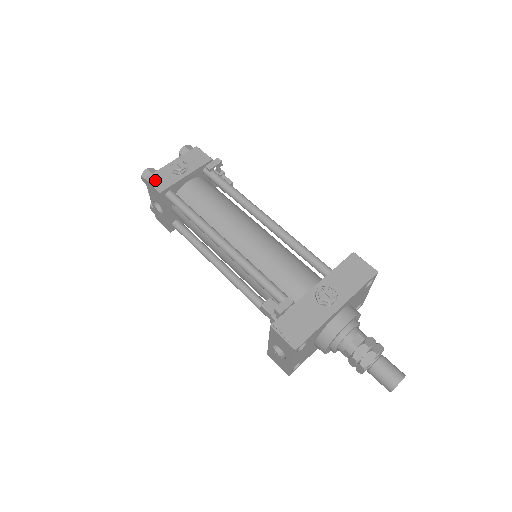
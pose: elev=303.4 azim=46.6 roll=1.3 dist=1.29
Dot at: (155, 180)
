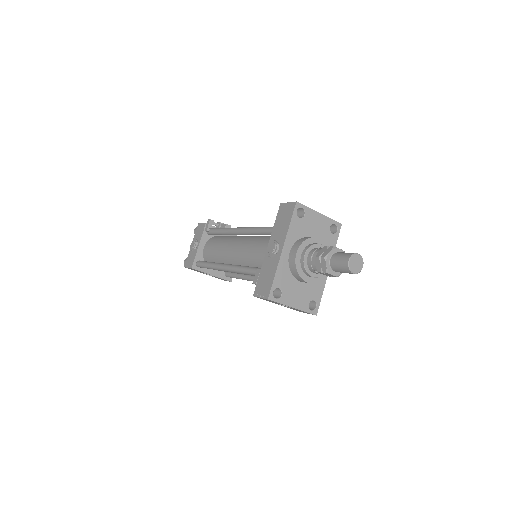
Dot at: (188, 263)
